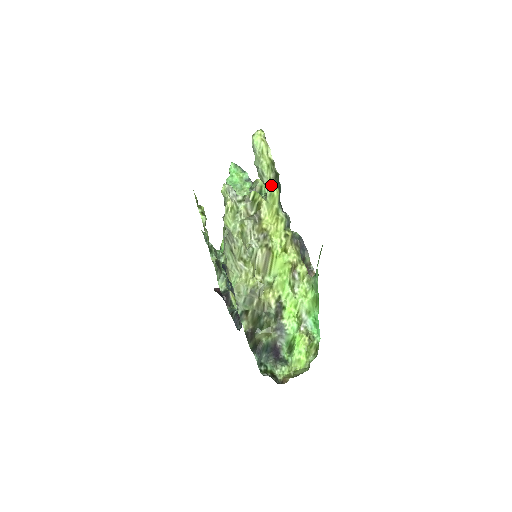
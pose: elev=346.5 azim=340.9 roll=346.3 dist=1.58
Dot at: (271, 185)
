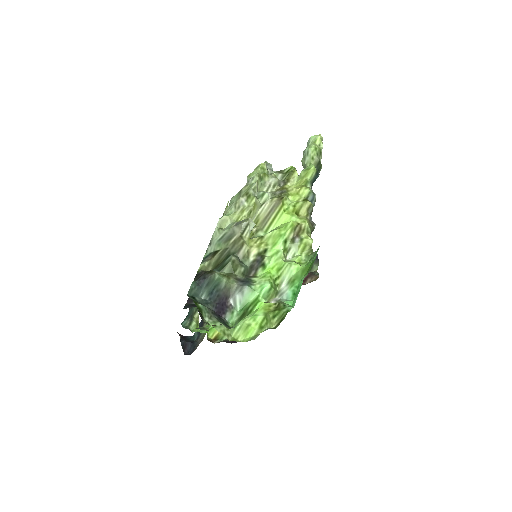
Dot at: (311, 163)
